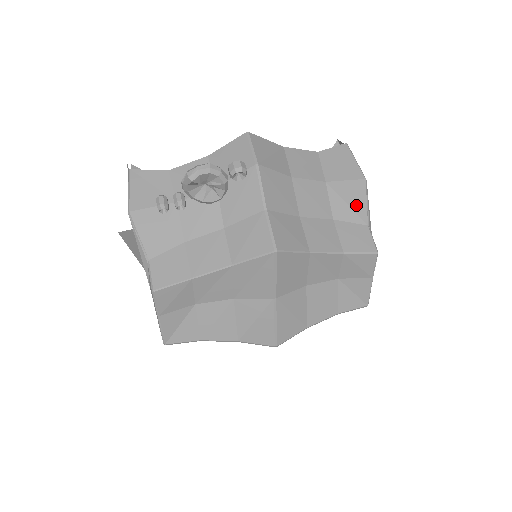
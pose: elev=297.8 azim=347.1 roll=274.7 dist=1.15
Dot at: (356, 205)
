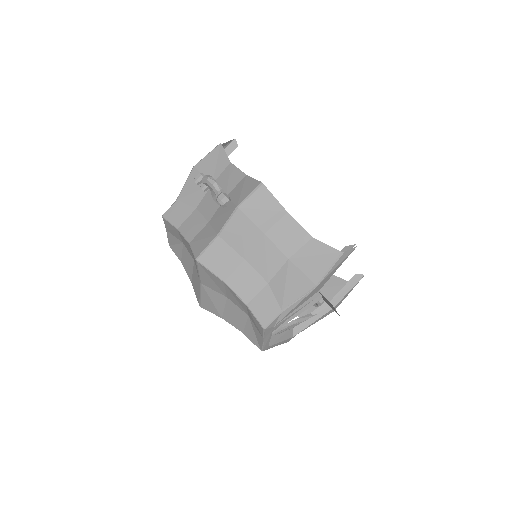
Dot at: (290, 292)
